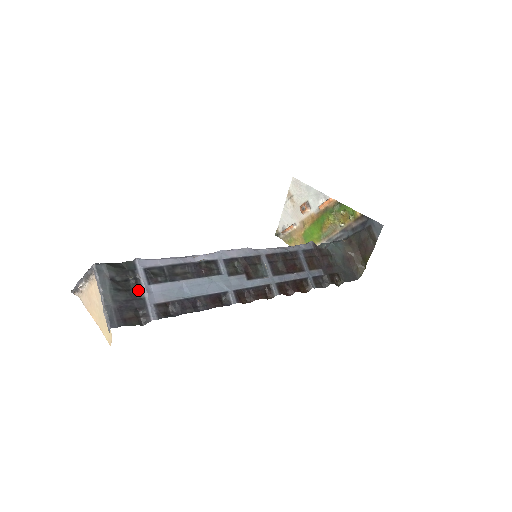
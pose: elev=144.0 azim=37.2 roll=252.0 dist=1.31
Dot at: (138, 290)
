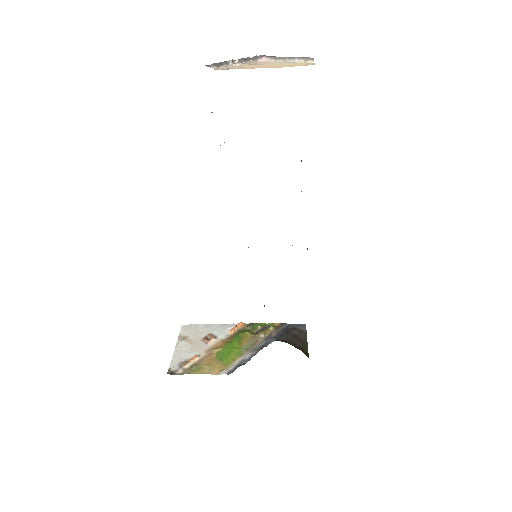
Dot at: occluded
